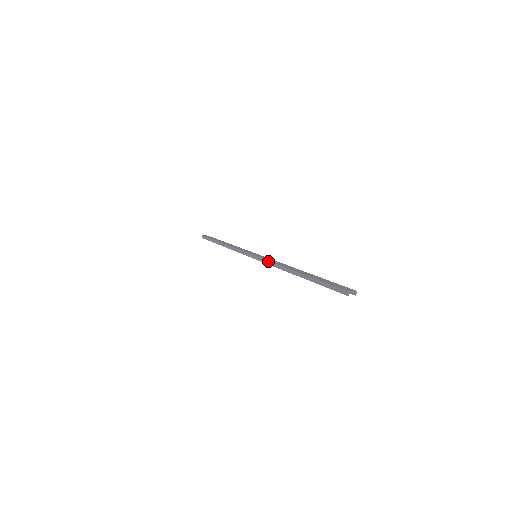
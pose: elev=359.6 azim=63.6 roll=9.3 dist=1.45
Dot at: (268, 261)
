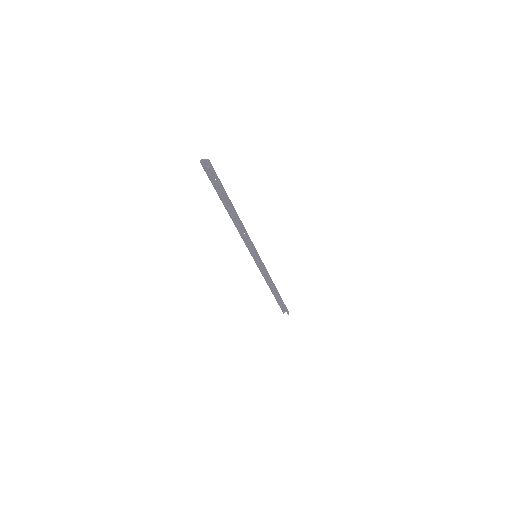
Dot at: (244, 238)
